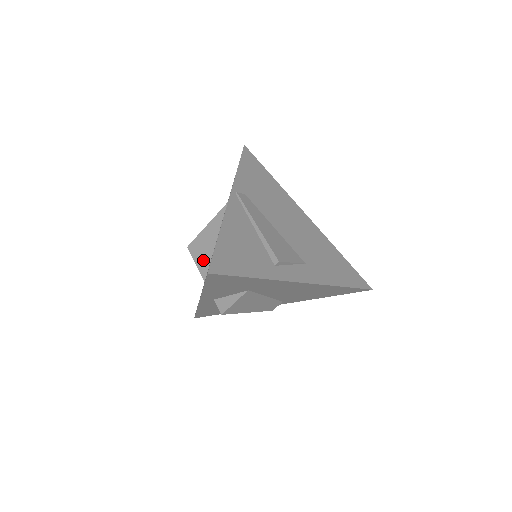
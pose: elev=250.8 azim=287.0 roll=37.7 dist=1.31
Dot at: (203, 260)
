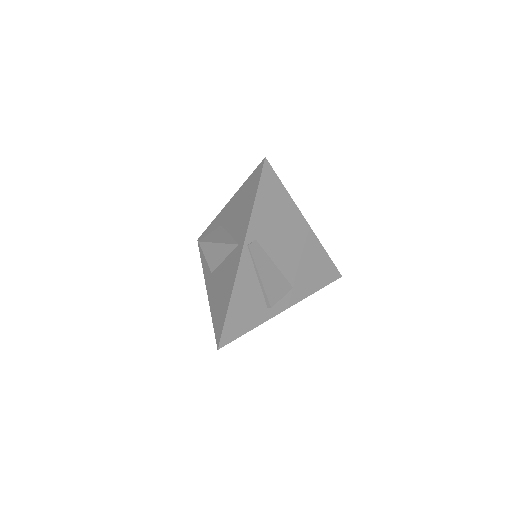
Dot at: (212, 260)
